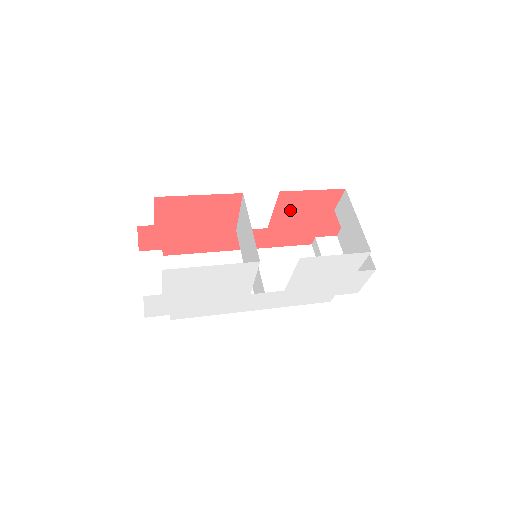
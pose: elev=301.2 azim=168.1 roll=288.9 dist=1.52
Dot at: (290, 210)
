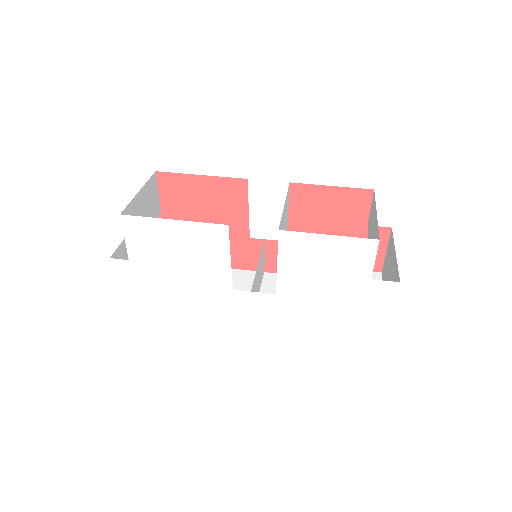
Dot at: (309, 216)
